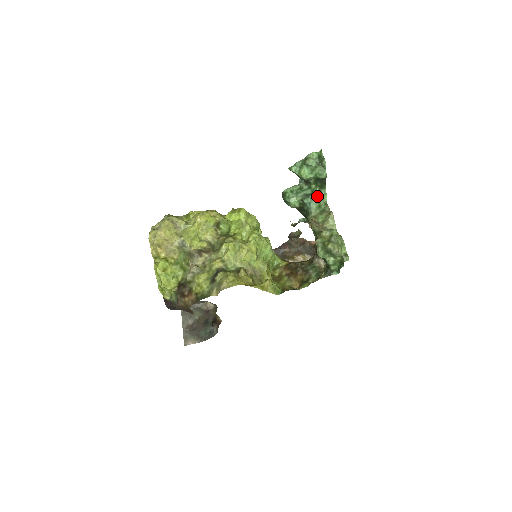
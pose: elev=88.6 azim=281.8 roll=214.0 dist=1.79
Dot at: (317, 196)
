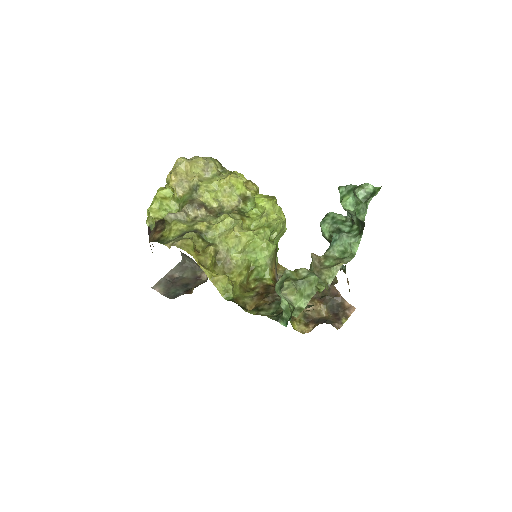
Dot at: (347, 238)
